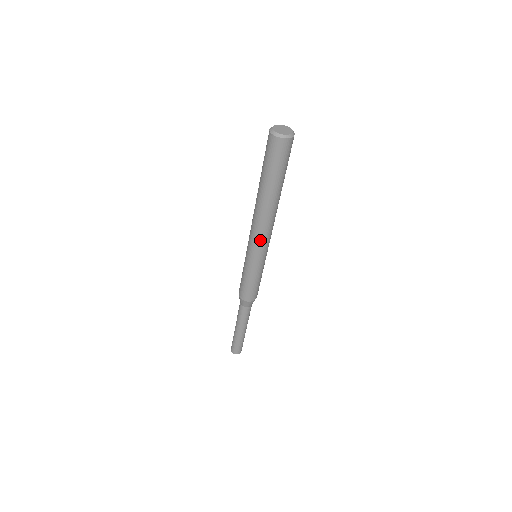
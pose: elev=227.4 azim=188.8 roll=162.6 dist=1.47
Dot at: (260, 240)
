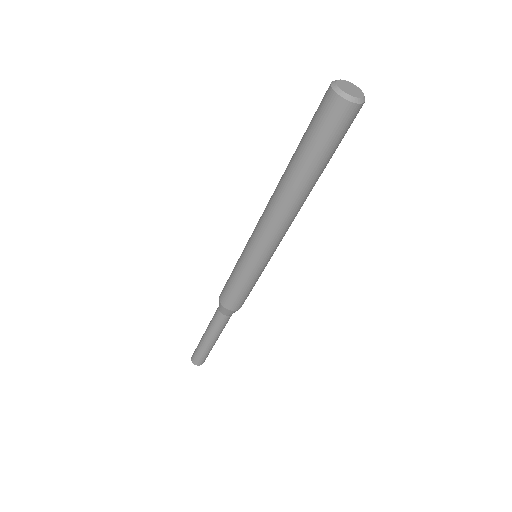
Dot at: (272, 239)
